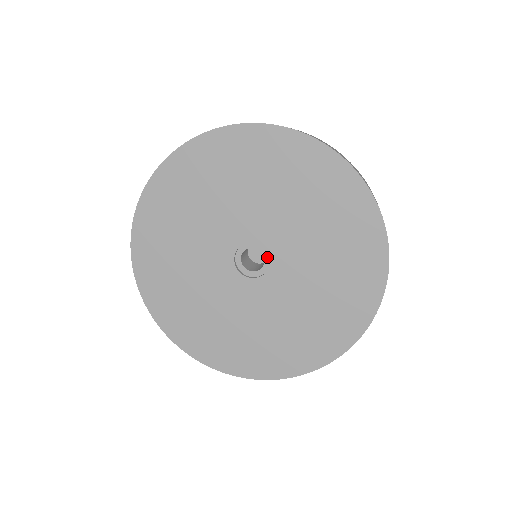
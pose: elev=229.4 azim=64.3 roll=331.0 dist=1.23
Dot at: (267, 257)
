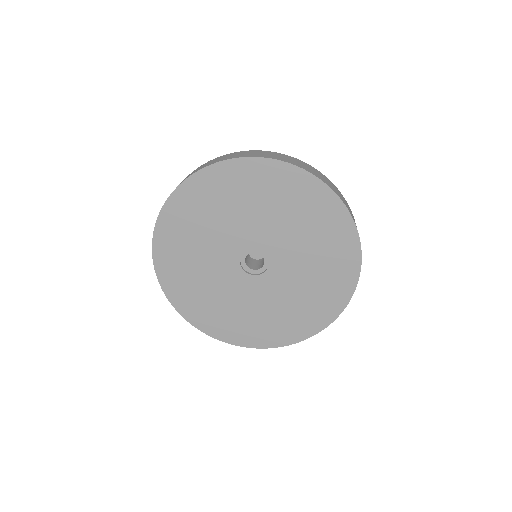
Dot at: (265, 266)
